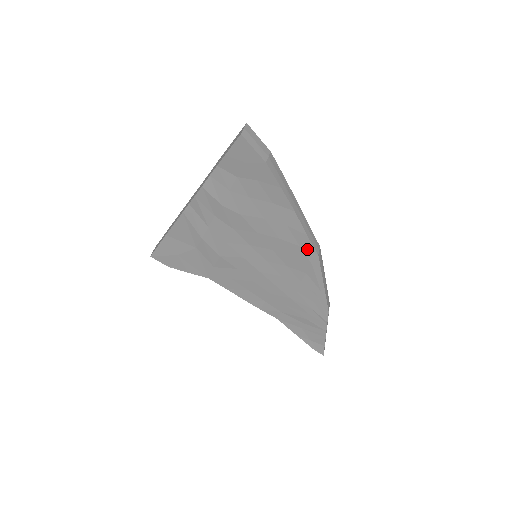
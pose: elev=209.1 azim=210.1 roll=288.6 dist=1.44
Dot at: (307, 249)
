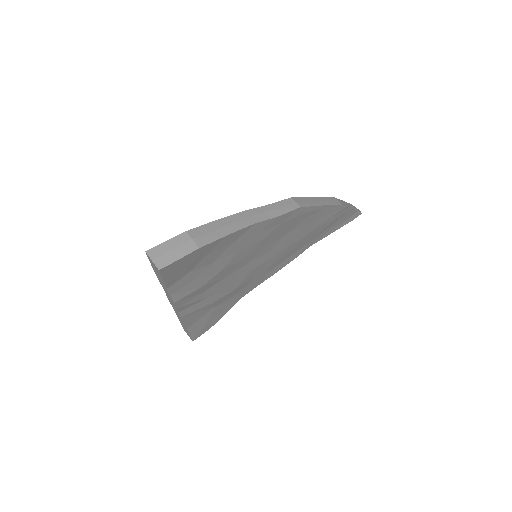
Dot at: (289, 217)
